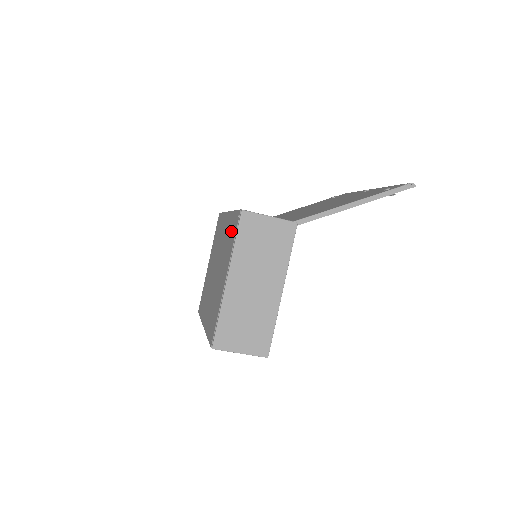
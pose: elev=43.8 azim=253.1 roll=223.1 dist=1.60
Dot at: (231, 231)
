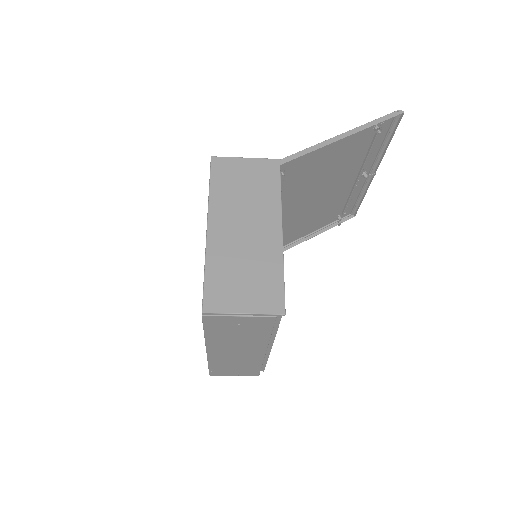
Dot at: occluded
